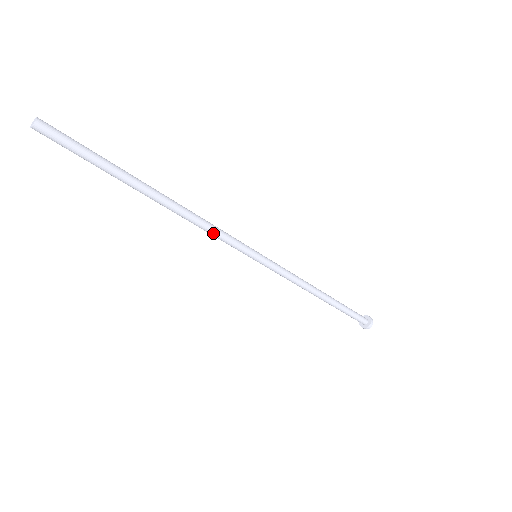
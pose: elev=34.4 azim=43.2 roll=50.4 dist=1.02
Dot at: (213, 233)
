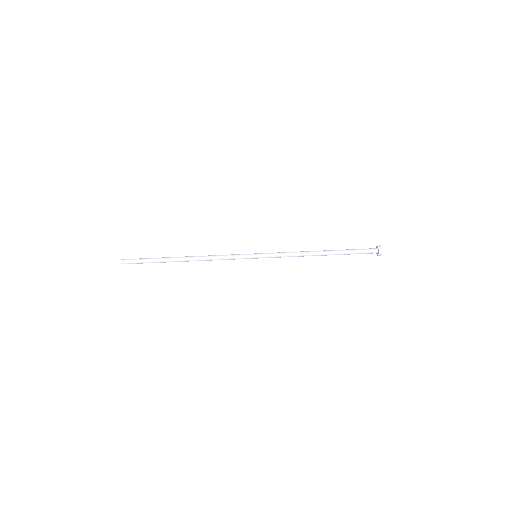
Dot at: (221, 259)
